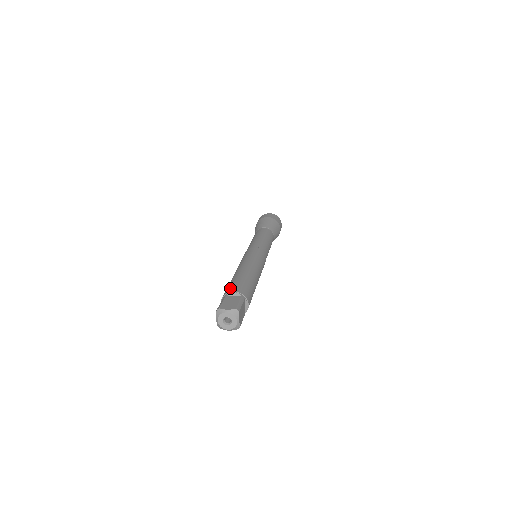
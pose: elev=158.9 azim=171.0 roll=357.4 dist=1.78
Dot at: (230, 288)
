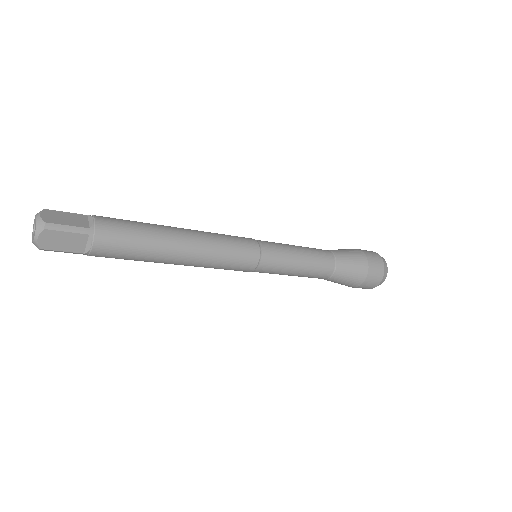
Dot at: occluded
